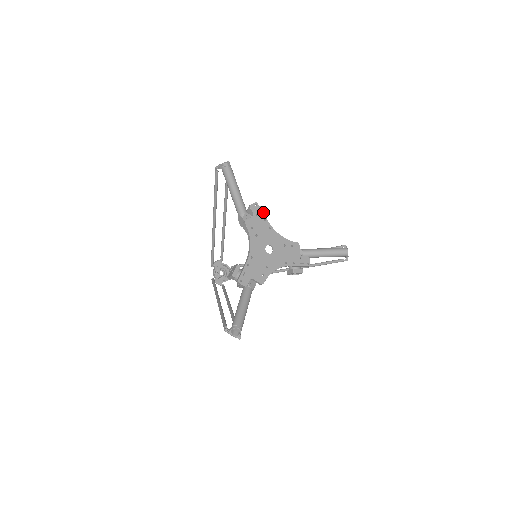
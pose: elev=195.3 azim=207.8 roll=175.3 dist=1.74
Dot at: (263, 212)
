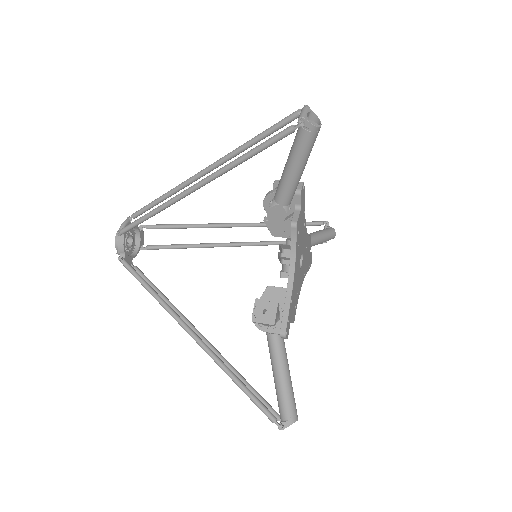
Dot at: occluded
